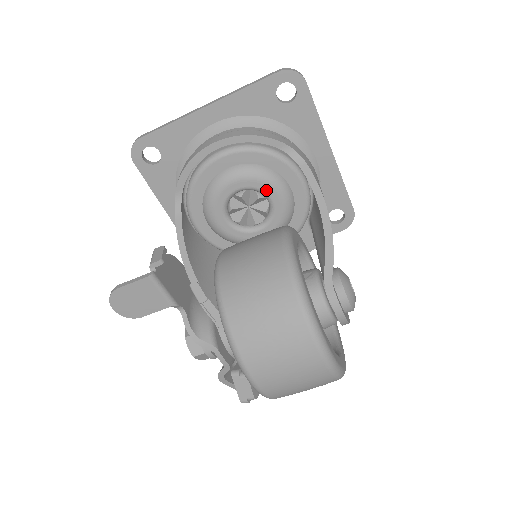
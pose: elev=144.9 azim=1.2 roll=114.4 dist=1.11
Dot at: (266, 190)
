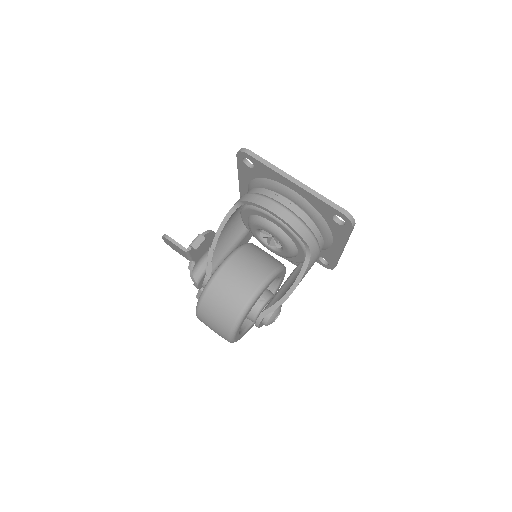
Dot at: (283, 246)
